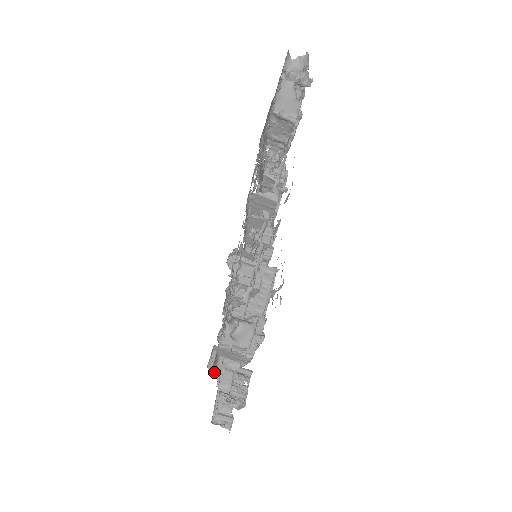
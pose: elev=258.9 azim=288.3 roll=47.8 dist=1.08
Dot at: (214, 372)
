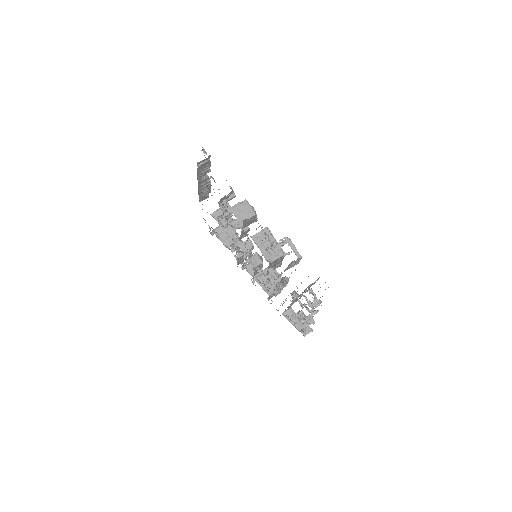
Dot at: occluded
